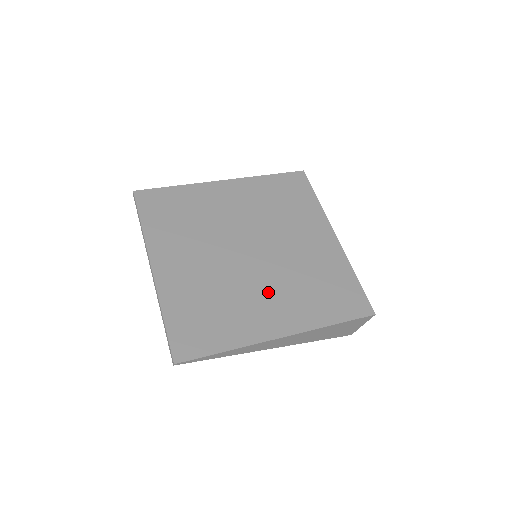
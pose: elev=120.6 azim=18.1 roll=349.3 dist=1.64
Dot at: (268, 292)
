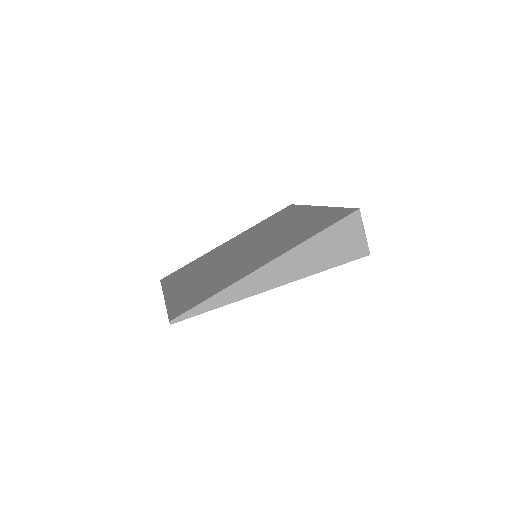
Dot at: (257, 255)
